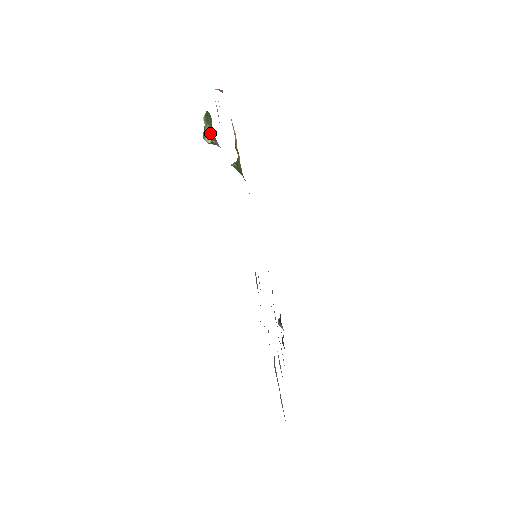
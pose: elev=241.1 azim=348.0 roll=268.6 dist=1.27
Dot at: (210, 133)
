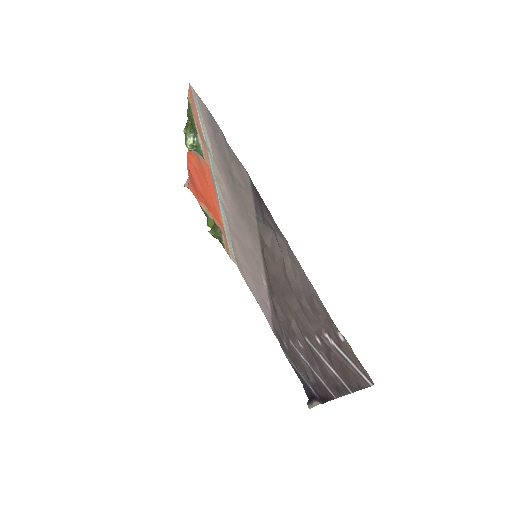
Dot at: (191, 133)
